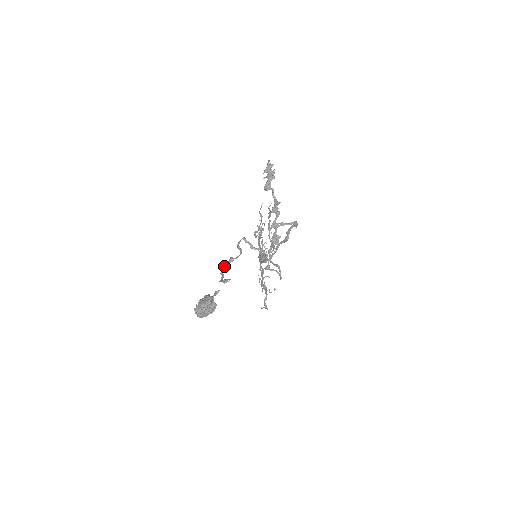
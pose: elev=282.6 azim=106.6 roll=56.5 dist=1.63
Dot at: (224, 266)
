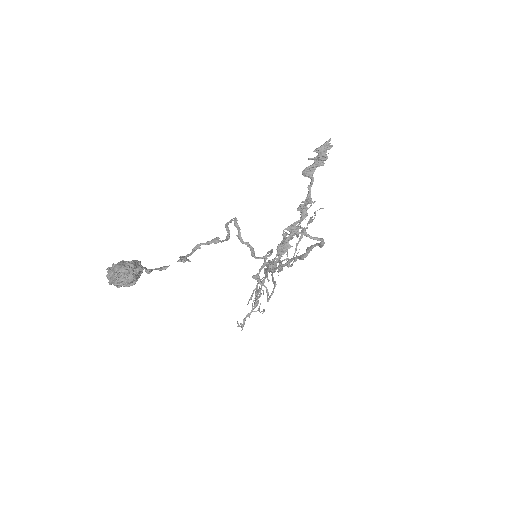
Dot at: (202, 243)
